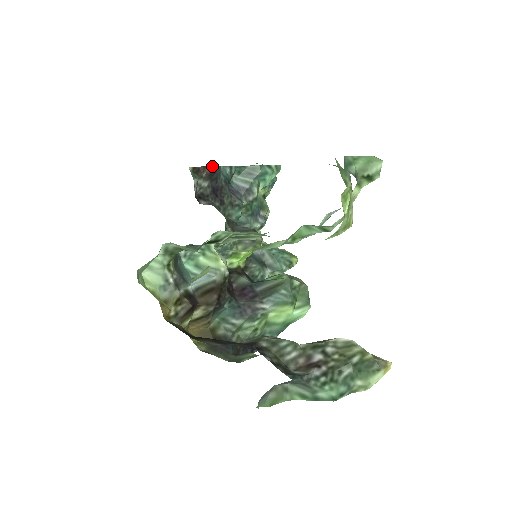
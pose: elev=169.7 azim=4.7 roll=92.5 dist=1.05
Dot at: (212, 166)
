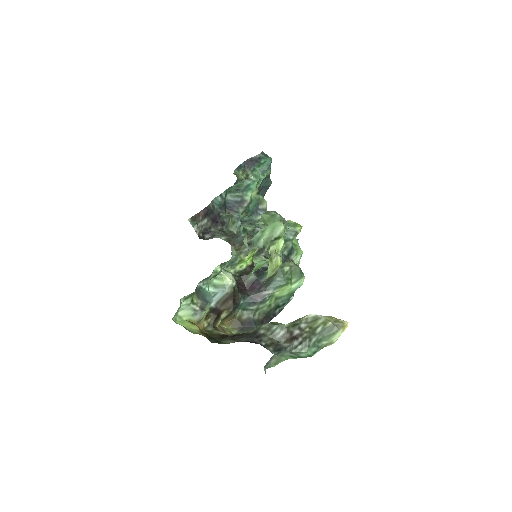
Dot at: (204, 208)
